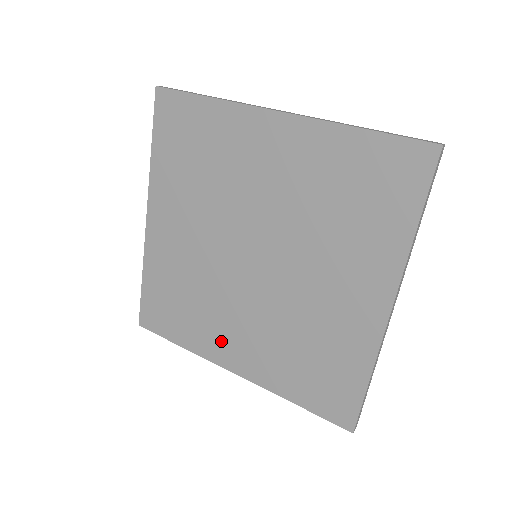
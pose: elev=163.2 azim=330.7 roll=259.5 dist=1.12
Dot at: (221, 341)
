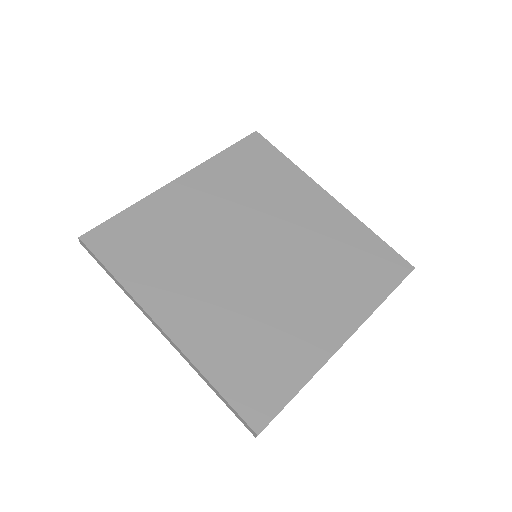
Dot at: (172, 295)
